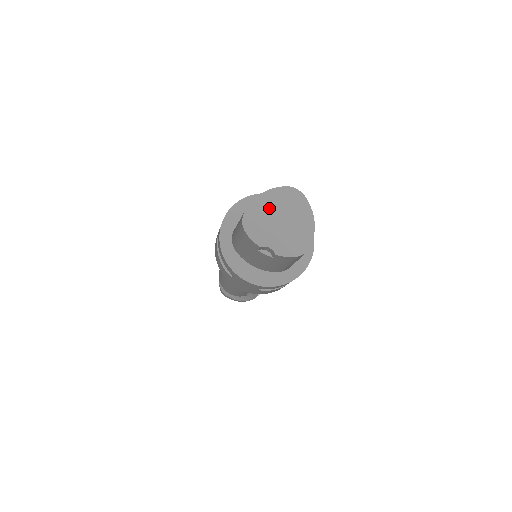
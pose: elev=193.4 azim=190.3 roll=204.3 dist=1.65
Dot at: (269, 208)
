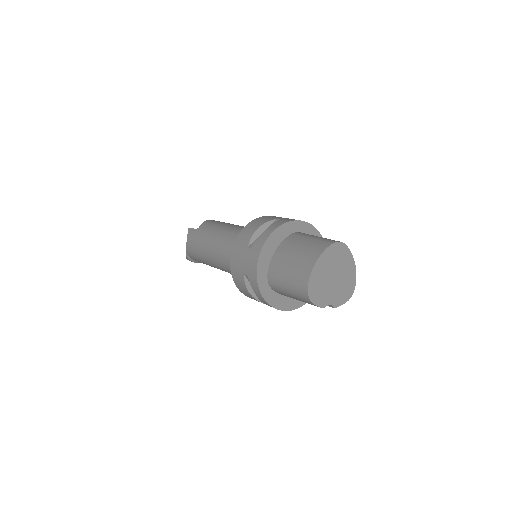
Dot at: (324, 271)
